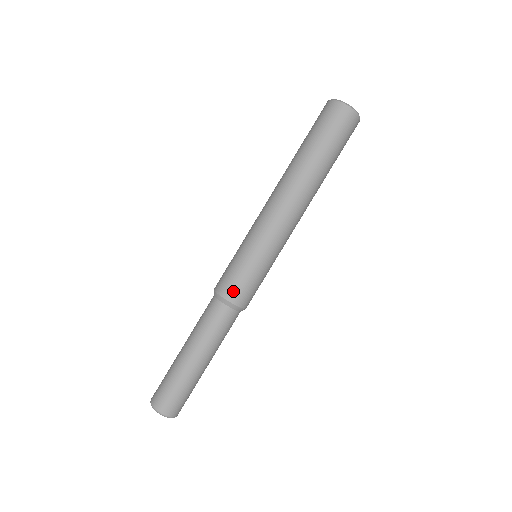
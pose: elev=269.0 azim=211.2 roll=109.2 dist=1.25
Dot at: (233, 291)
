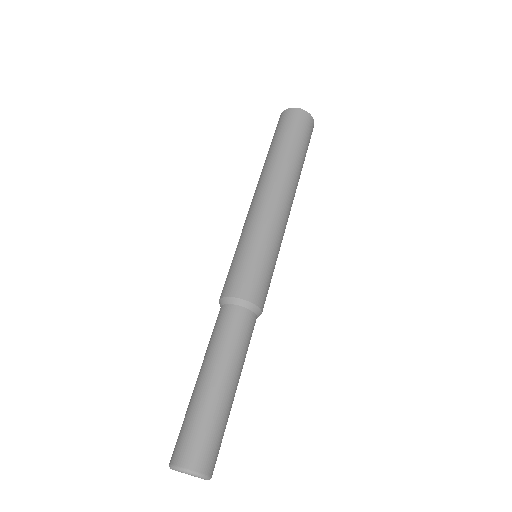
Dot at: (253, 290)
